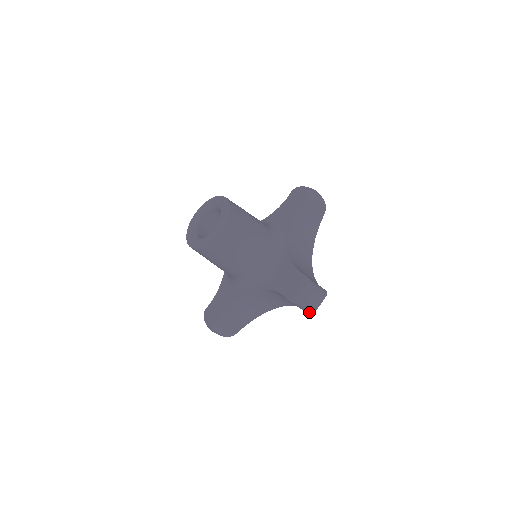
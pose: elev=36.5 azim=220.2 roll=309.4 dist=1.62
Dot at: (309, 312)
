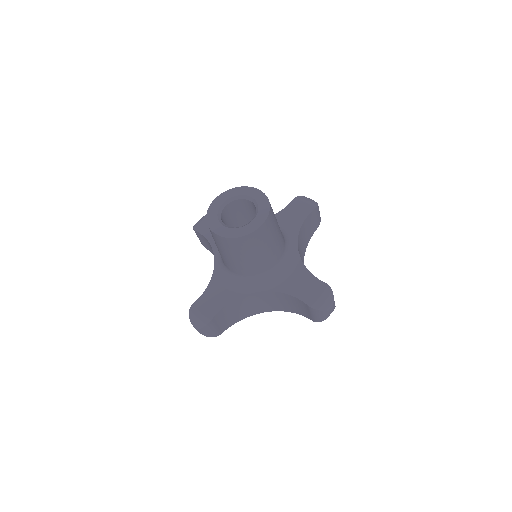
Dot at: (319, 320)
